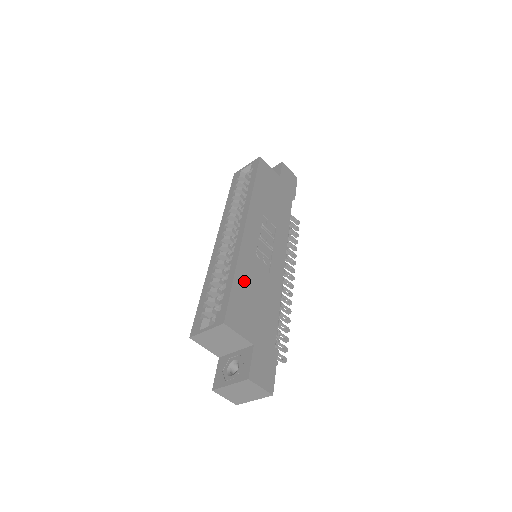
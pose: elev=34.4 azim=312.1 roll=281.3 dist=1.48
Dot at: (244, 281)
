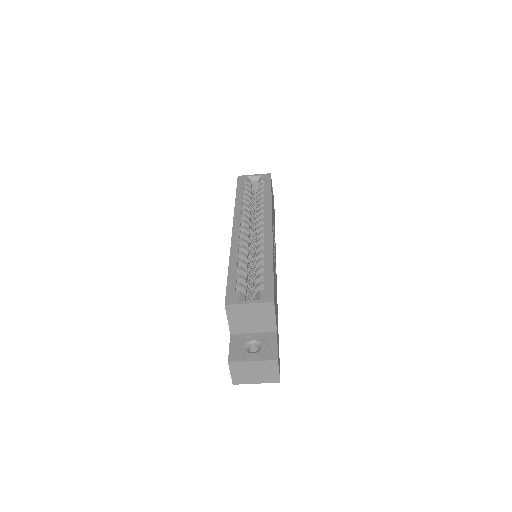
Dot at: occluded
